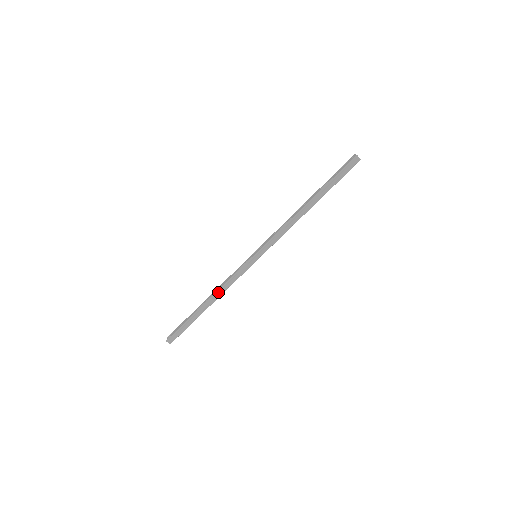
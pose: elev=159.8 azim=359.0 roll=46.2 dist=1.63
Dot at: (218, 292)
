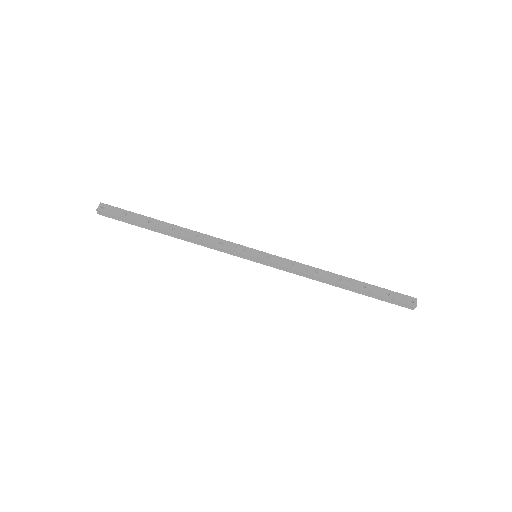
Dot at: (191, 239)
